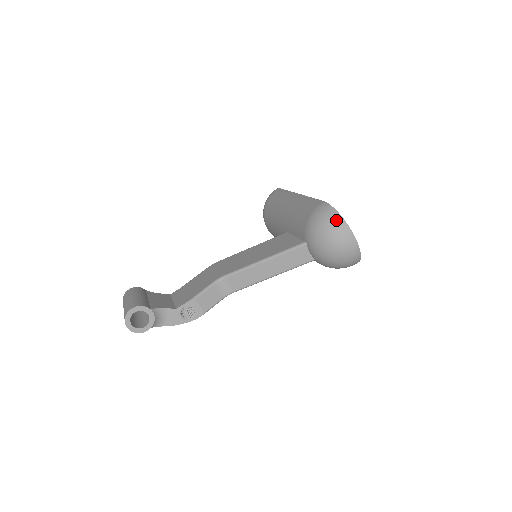
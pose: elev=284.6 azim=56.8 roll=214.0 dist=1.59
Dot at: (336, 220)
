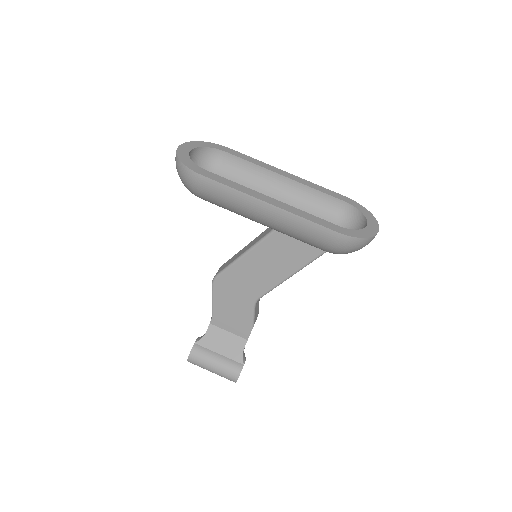
Dot at: (365, 243)
